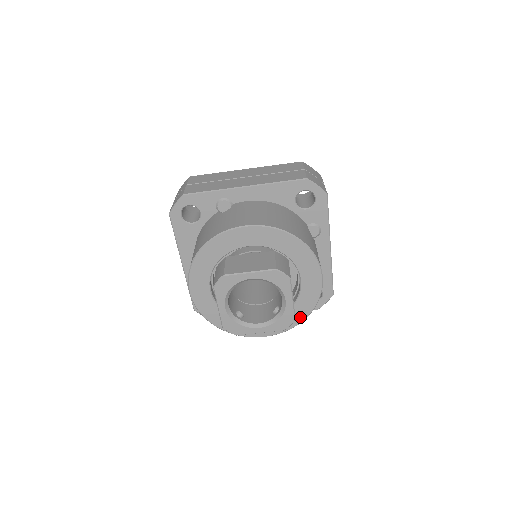
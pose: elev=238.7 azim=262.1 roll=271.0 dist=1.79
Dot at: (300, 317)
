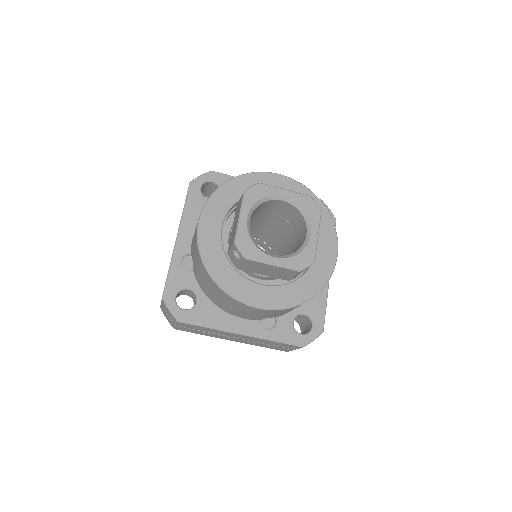
Dot at: (306, 294)
